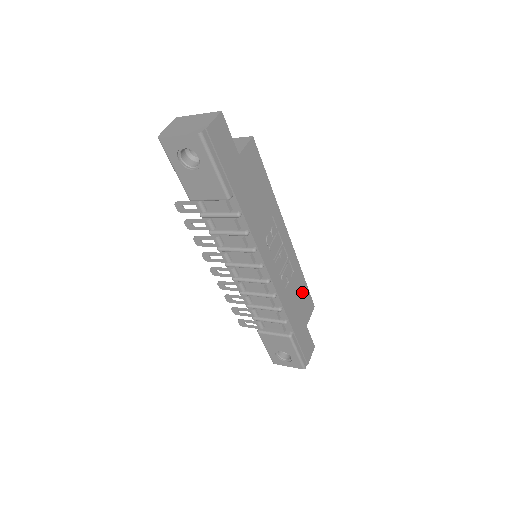
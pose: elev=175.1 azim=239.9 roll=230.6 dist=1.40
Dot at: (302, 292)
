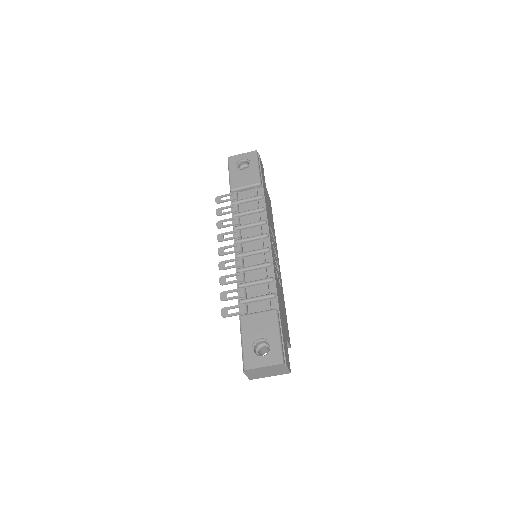
Dot at: (284, 312)
